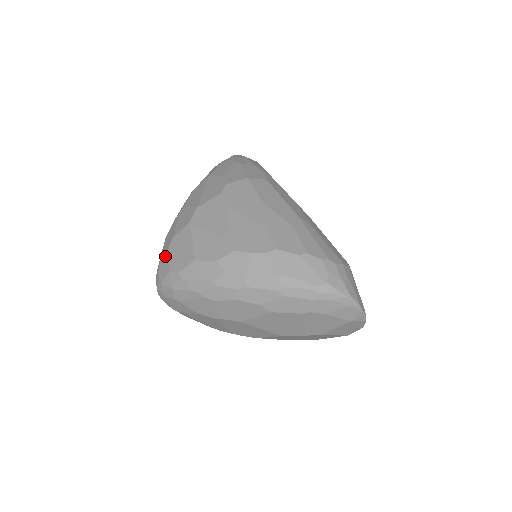
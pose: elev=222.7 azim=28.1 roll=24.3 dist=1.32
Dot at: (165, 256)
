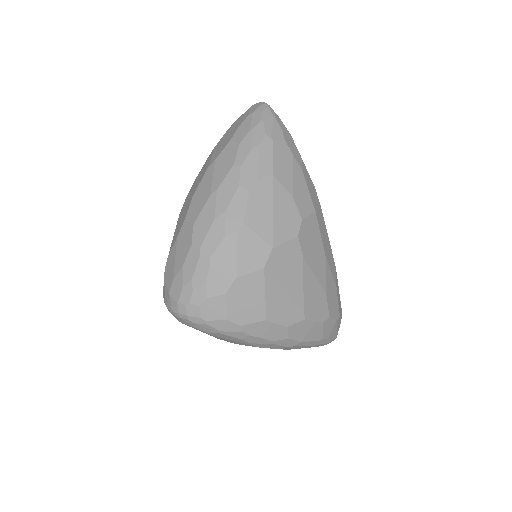
Dot at: (221, 296)
